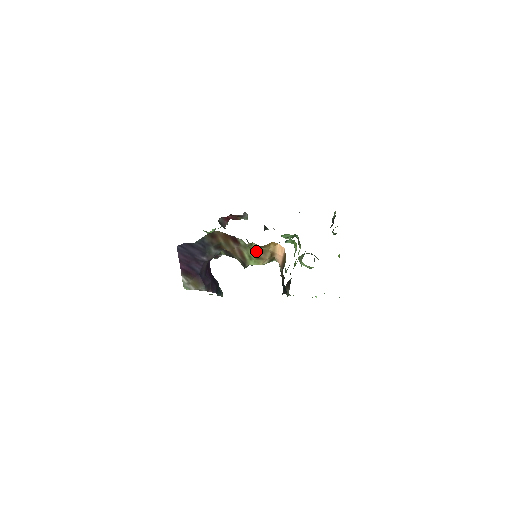
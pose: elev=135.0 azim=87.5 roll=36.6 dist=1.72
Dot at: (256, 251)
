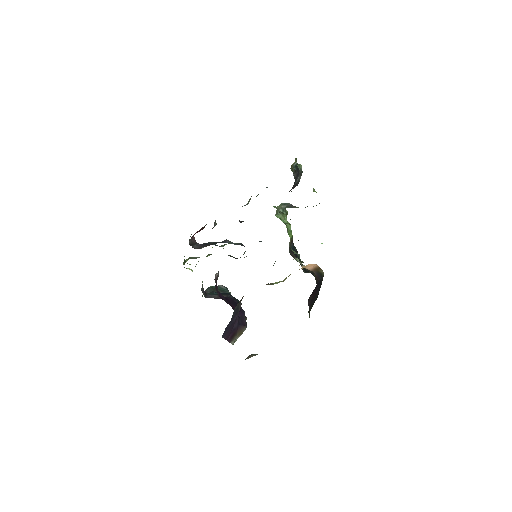
Dot at: occluded
